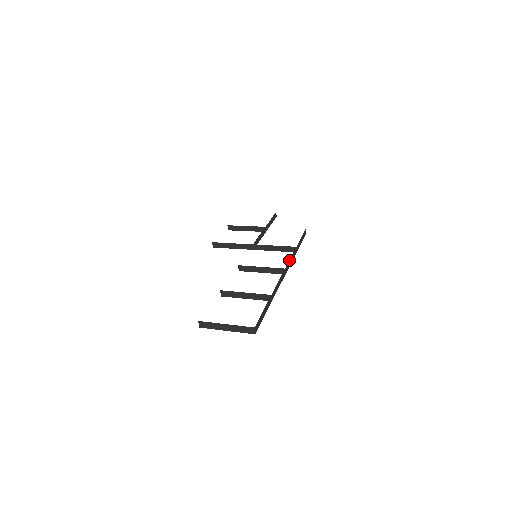
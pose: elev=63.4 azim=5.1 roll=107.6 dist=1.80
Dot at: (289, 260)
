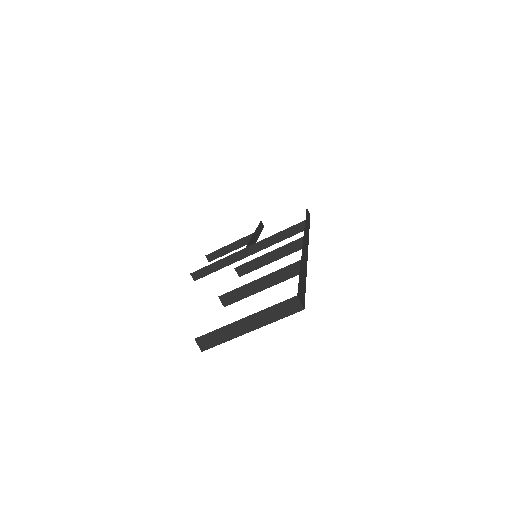
Dot at: (304, 230)
